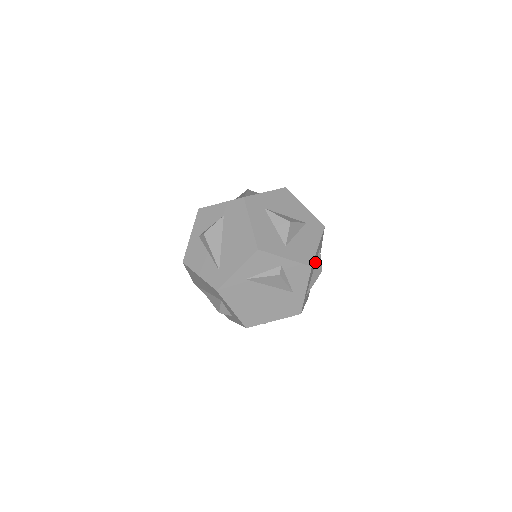
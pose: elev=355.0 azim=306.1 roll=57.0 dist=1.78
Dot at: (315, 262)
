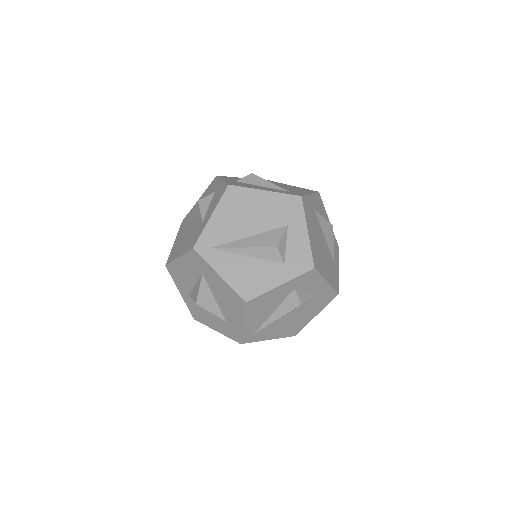
Dot at: occluded
